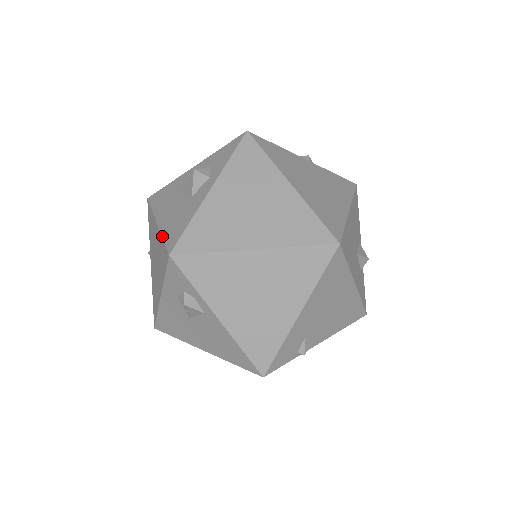
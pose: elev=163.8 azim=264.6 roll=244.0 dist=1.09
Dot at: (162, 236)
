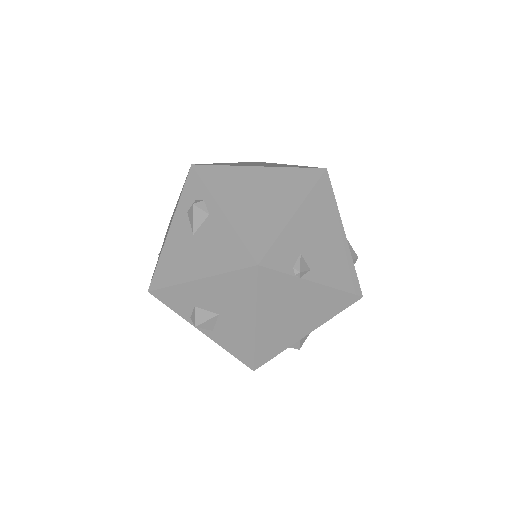
Dot at: occluded
